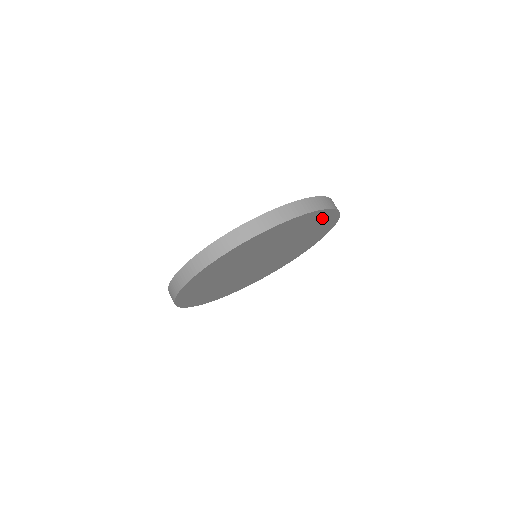
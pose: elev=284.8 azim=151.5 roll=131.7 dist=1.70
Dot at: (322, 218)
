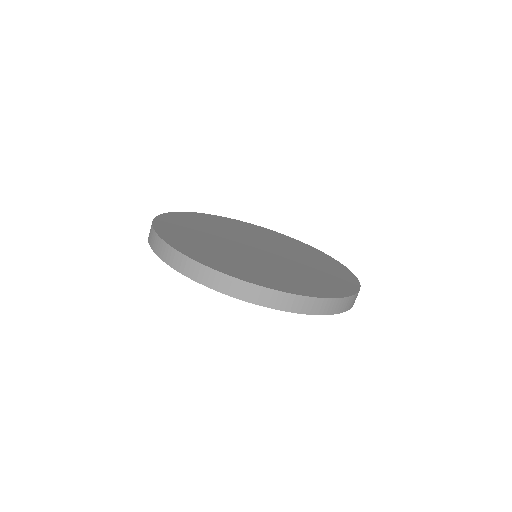
Dot at: occluded
